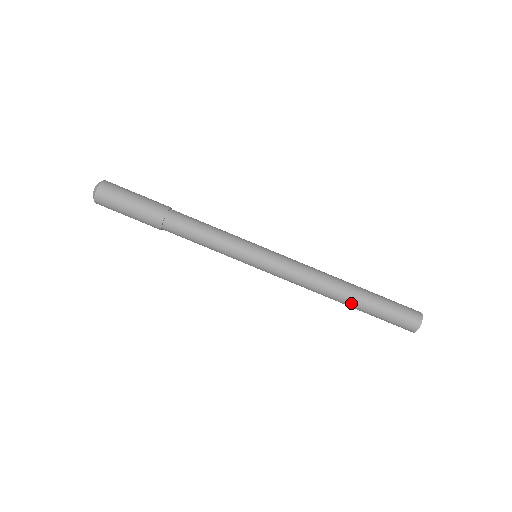
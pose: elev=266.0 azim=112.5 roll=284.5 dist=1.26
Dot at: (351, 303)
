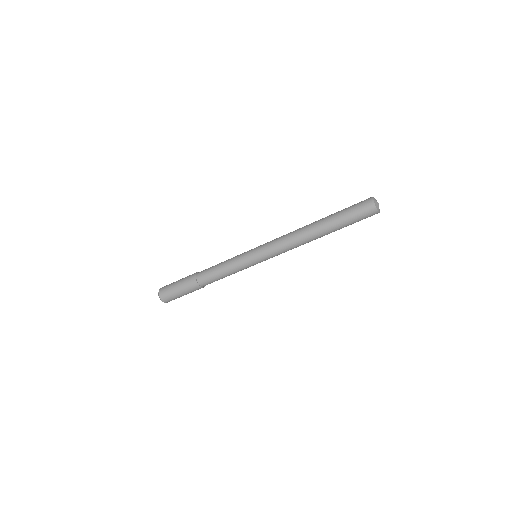
Dot at: (327, 234)
